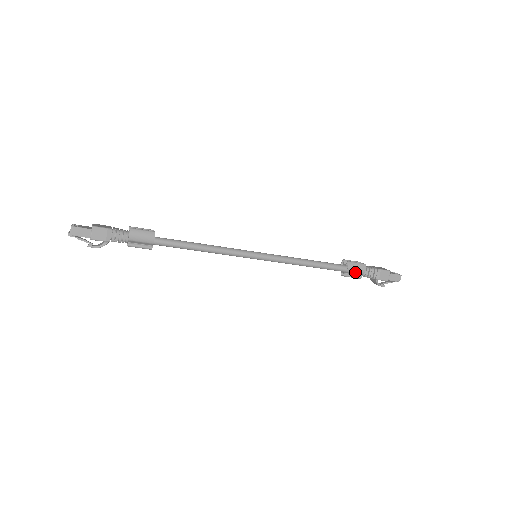
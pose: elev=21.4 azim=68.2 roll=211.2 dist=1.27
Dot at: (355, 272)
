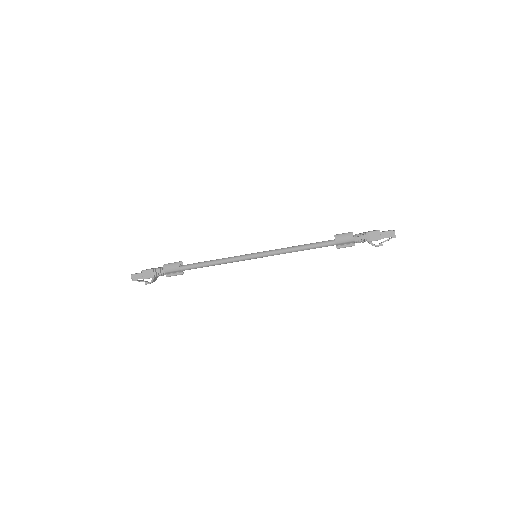
Dot at: (344, 242)
